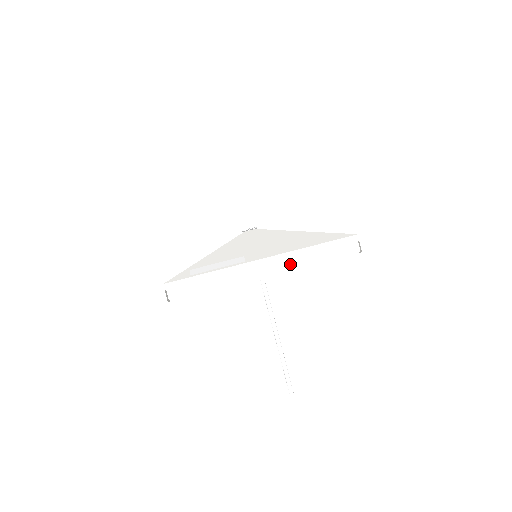
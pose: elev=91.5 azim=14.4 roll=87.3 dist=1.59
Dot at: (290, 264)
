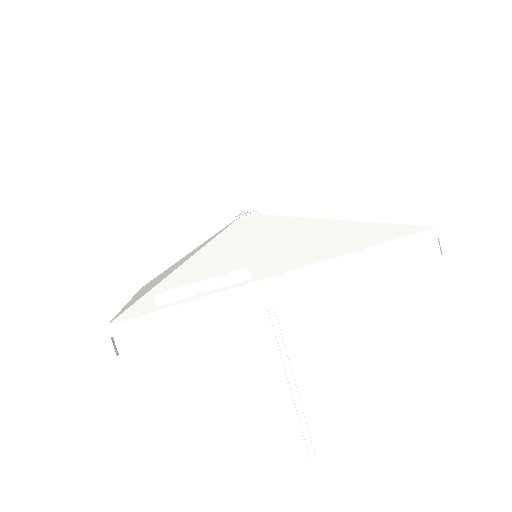
Dot at: (328, 281)
